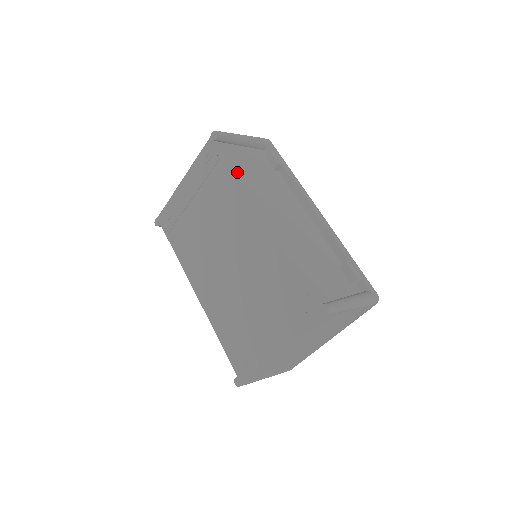
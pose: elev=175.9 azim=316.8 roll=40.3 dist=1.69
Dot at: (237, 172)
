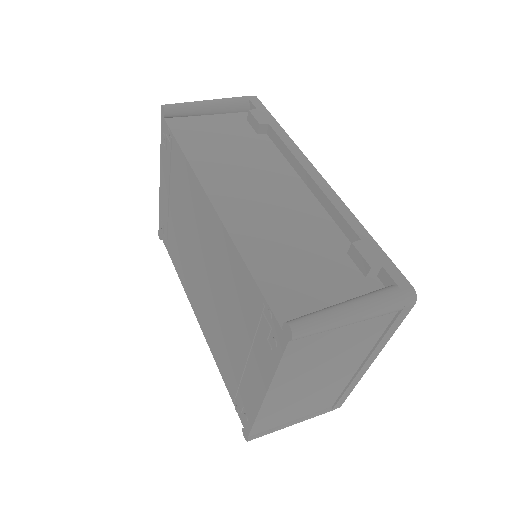
Dot at: (189, 150)
